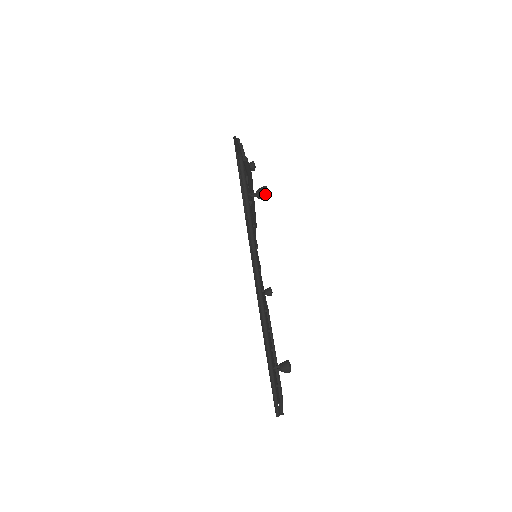
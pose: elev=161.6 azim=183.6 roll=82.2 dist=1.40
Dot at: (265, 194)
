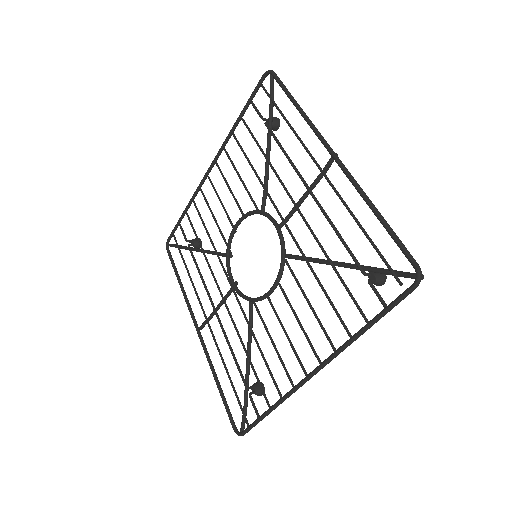
Dot at: (383, 284)
